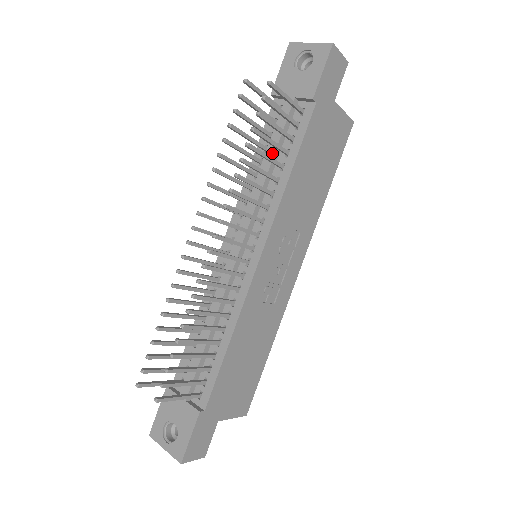
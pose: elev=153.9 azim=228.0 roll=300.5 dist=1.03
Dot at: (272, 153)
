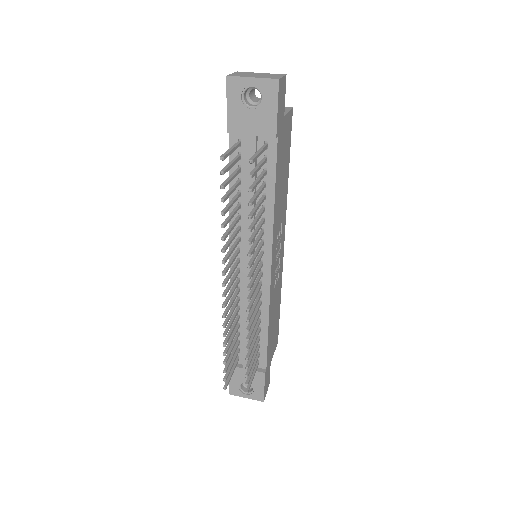
Dot at: occluded
